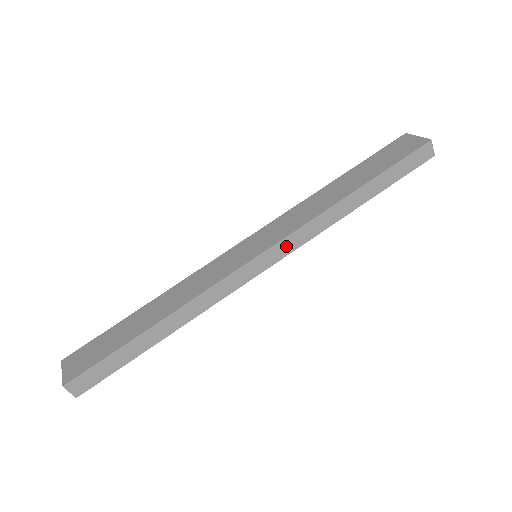
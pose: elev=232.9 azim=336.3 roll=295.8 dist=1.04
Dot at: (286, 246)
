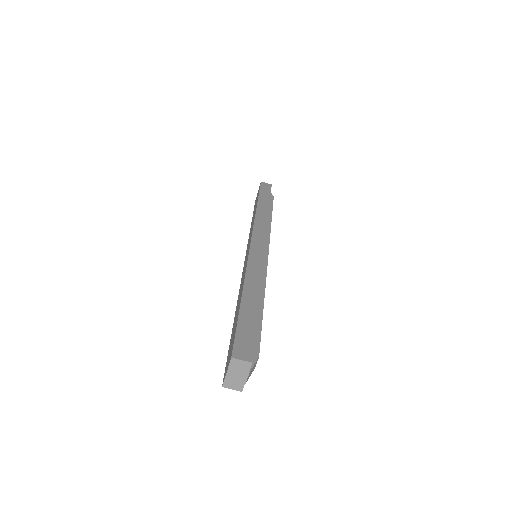
Dot at: (259, 233)
